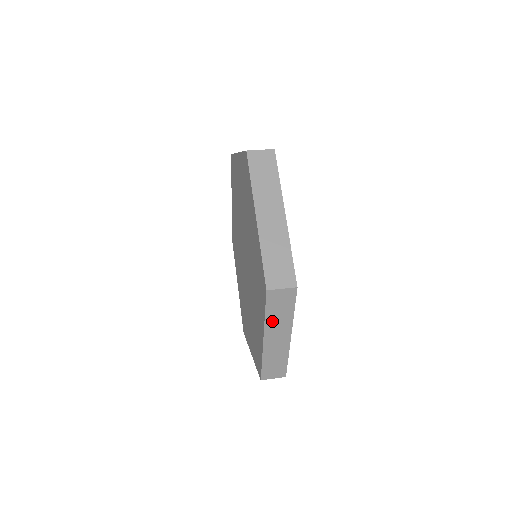
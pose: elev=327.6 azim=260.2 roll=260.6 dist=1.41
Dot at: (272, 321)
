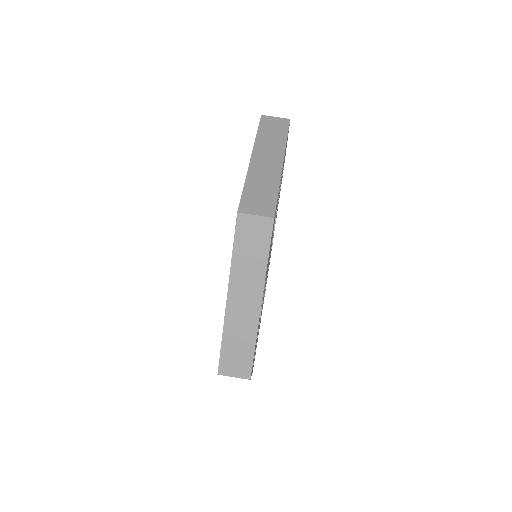
Dot at: occluded
